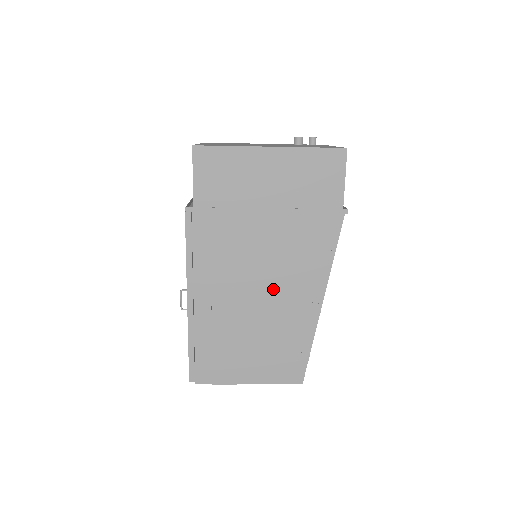
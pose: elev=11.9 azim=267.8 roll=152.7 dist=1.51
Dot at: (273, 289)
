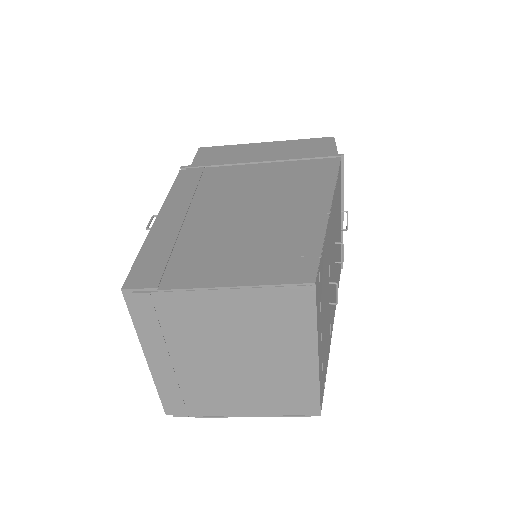
Dot at: (265, 201)
